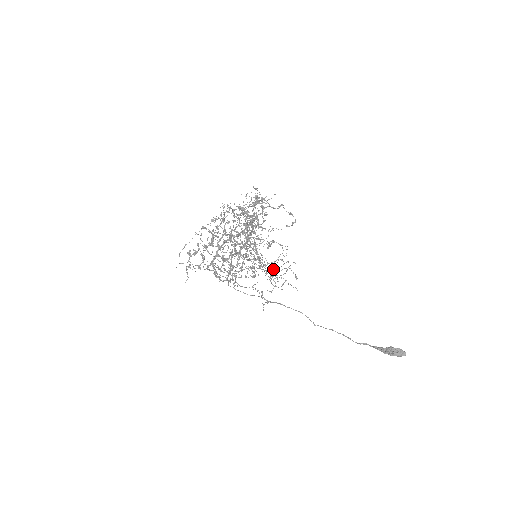
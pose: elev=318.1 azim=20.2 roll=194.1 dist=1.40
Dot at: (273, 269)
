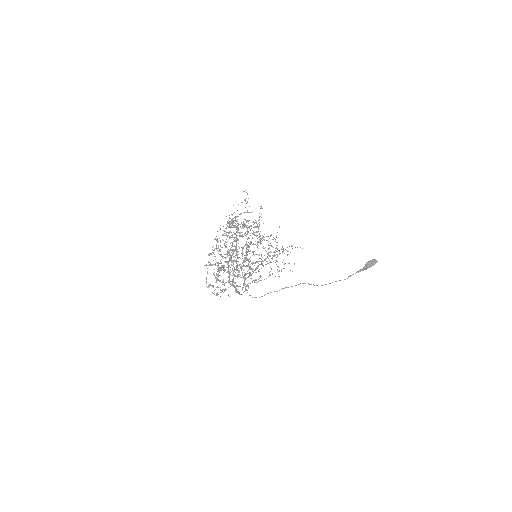
Dot at: occluded
